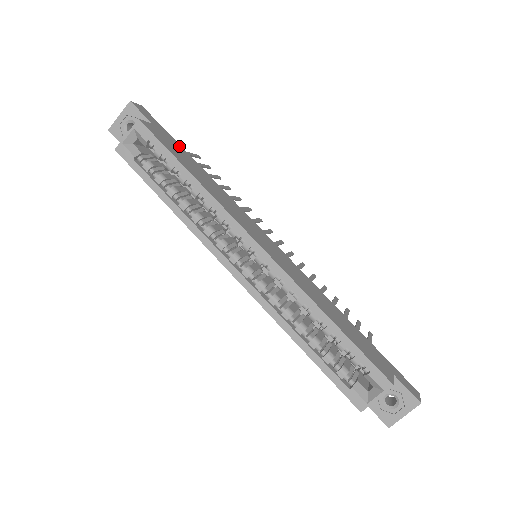
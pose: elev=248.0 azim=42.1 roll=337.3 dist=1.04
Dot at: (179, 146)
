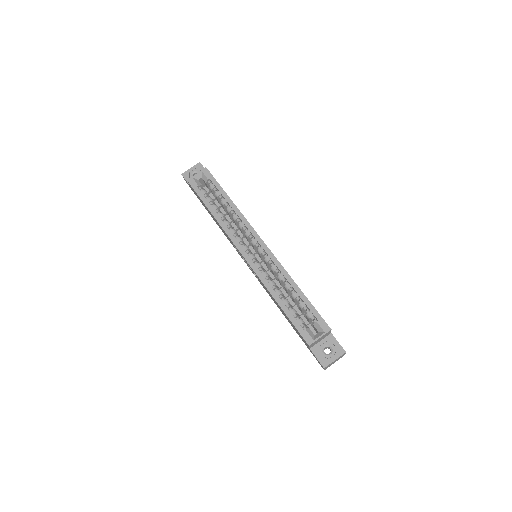
Dot at: occluded
